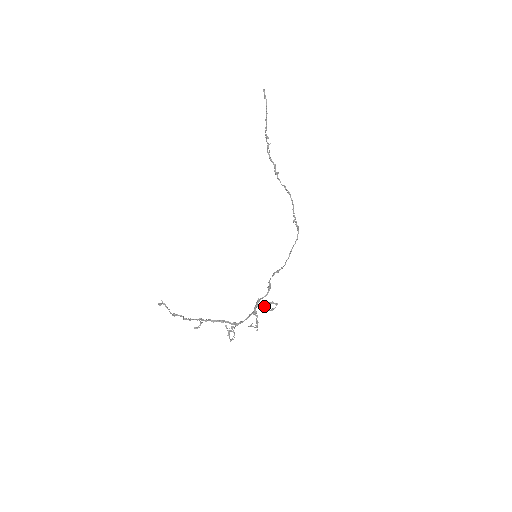
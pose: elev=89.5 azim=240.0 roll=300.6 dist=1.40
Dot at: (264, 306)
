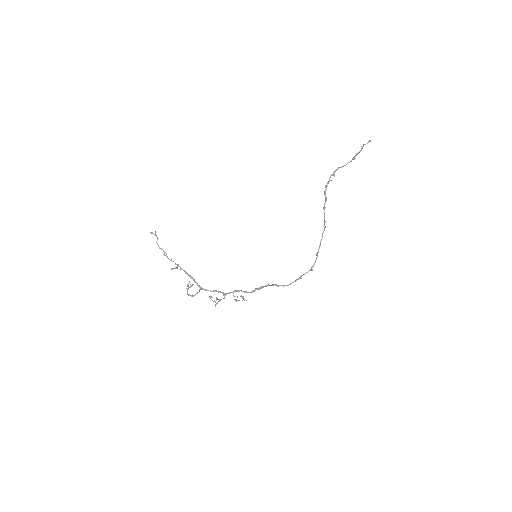
Dot at: (237, 296)
